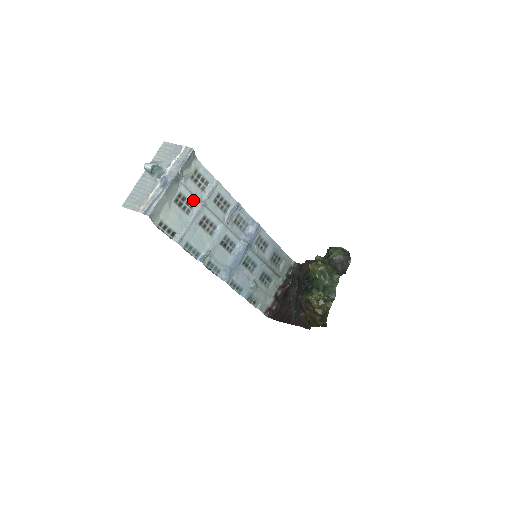
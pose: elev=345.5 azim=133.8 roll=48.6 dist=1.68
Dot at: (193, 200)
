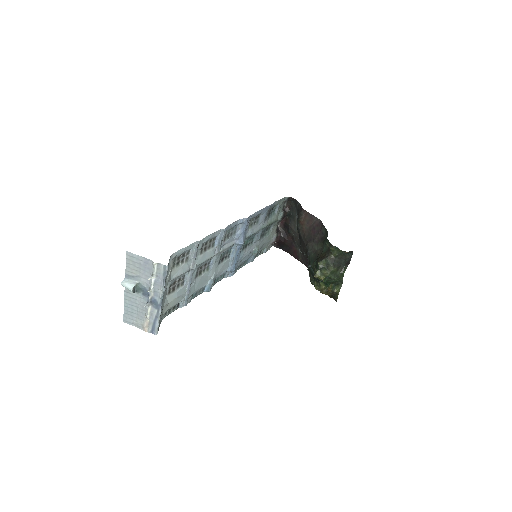
Dot at: (183, 275)
